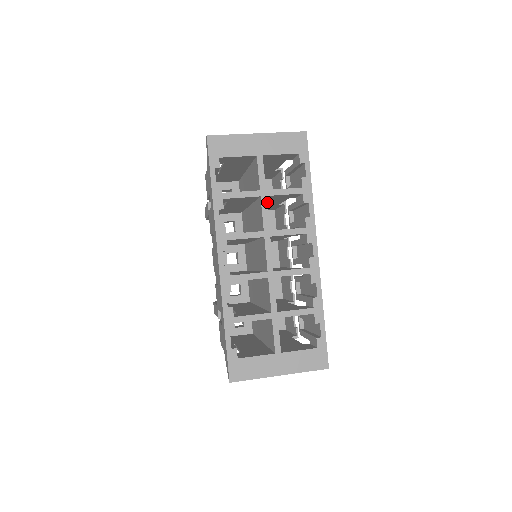
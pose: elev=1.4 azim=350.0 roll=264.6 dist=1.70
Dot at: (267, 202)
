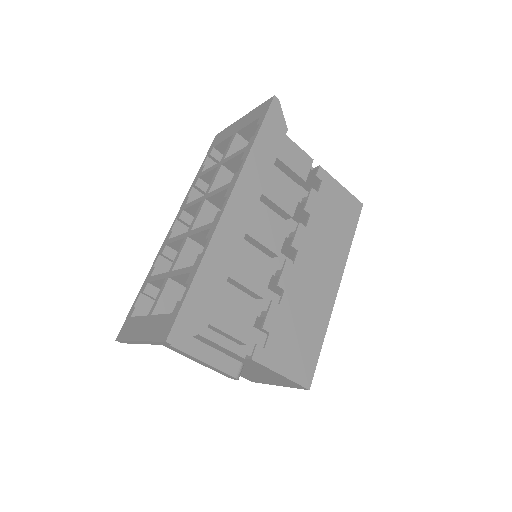
Dot at: occluded
